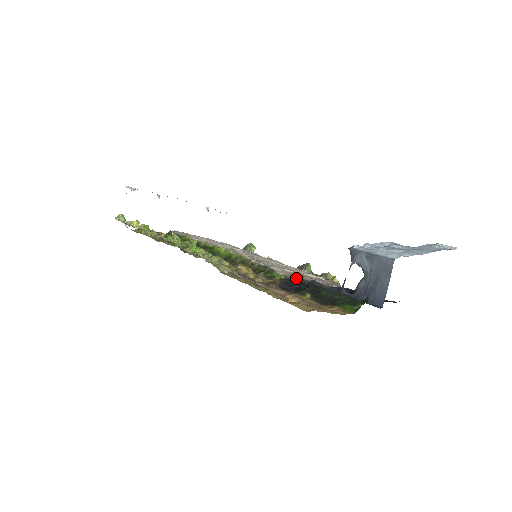
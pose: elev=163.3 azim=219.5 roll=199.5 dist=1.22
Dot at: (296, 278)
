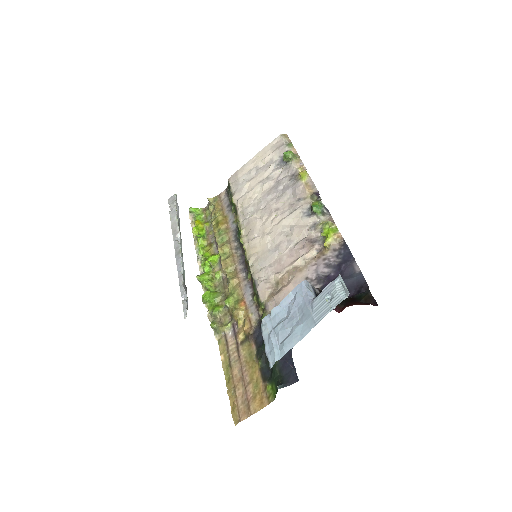
Dot at: occluded
